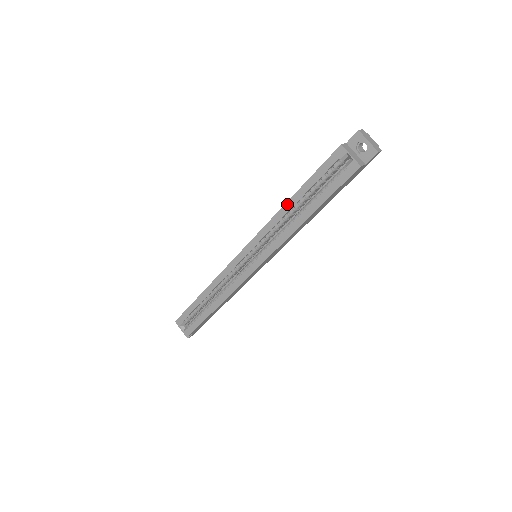
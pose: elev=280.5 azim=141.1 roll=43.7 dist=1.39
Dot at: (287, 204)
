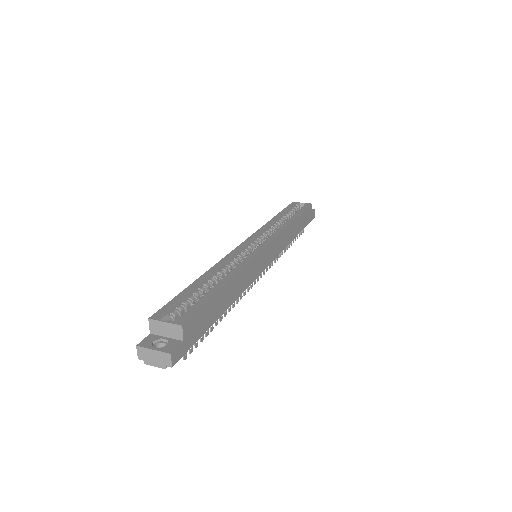
Dot at: (273, 219)
